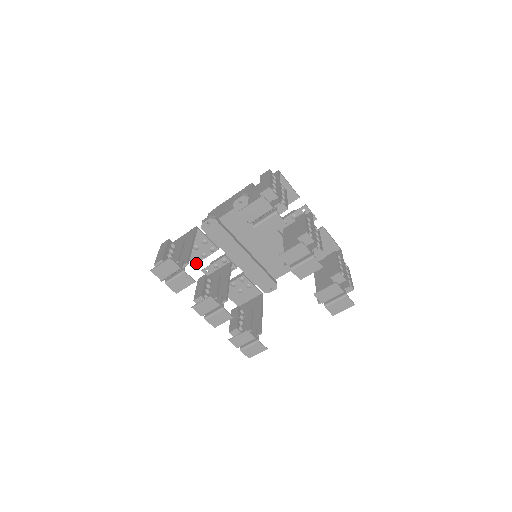
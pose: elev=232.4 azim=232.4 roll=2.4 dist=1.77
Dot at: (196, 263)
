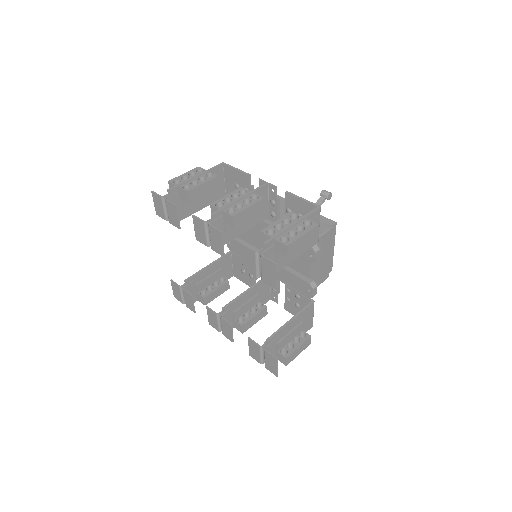
Dot at: occluded
